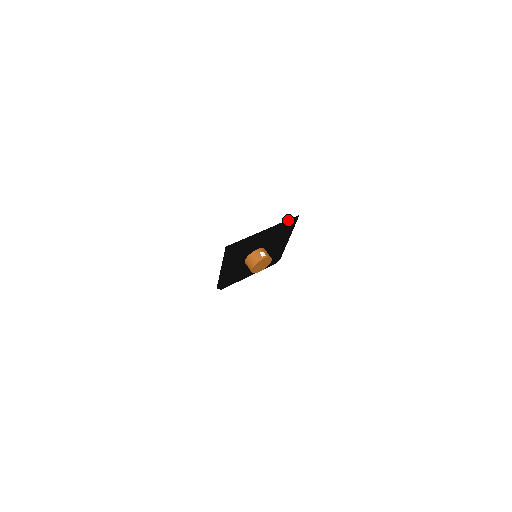
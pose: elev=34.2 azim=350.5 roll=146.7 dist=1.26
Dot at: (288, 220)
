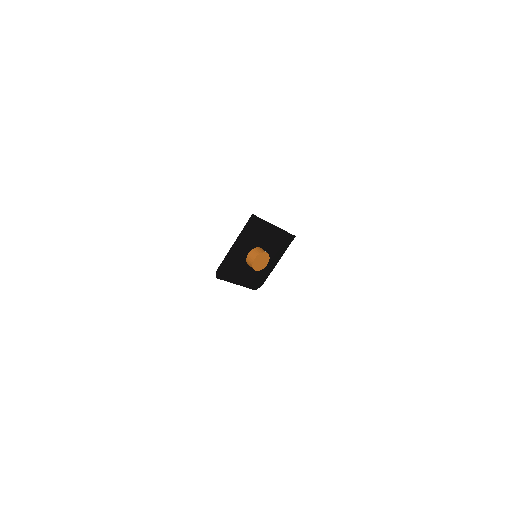
Dot at: (289, 234)
